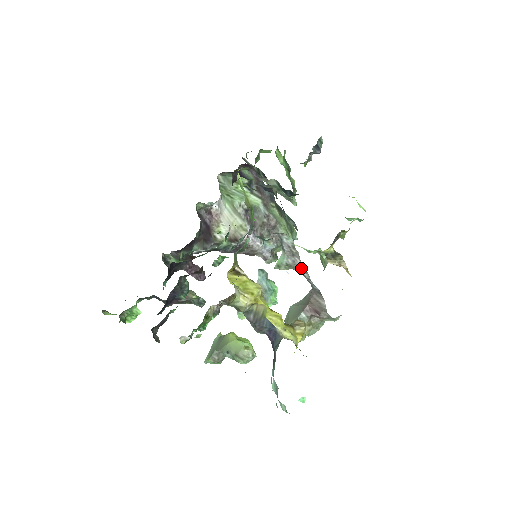
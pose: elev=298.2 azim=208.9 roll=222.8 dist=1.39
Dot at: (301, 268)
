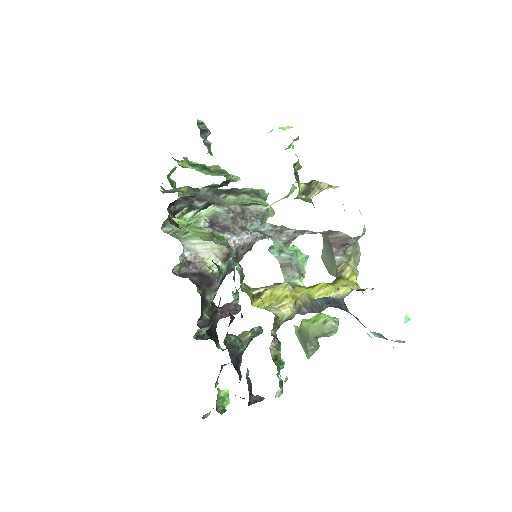
Dot at: (297, 233)
